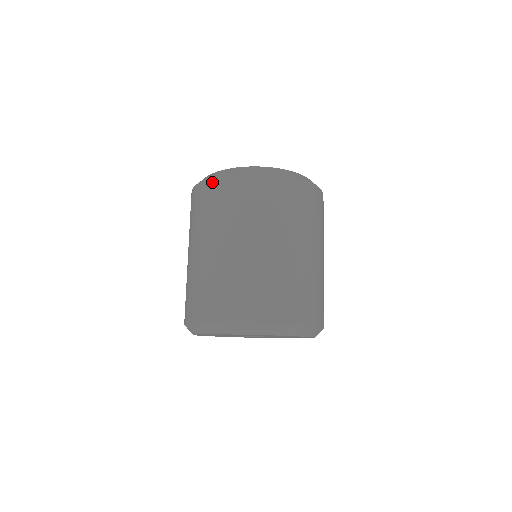
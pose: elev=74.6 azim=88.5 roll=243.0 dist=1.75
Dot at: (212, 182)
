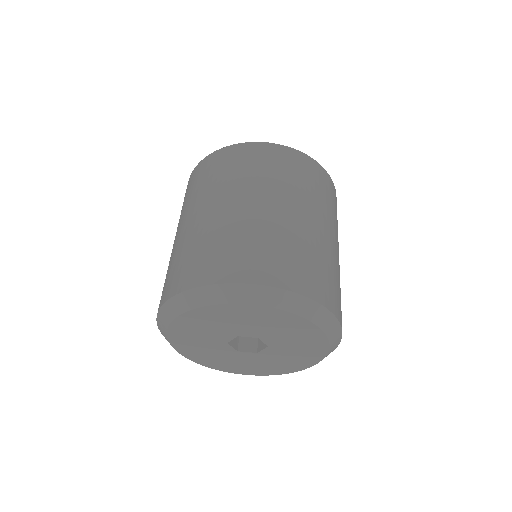
Dot at: (252, 146)
